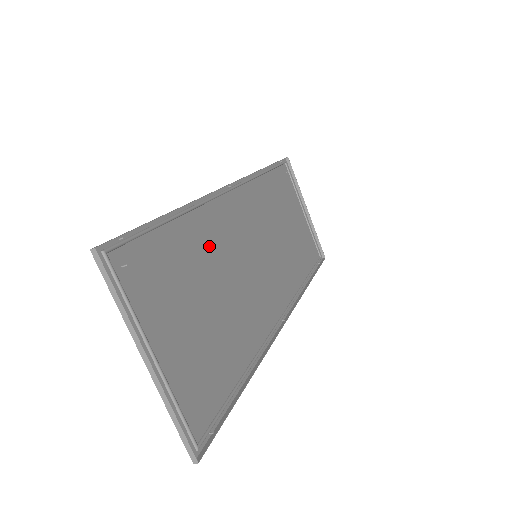
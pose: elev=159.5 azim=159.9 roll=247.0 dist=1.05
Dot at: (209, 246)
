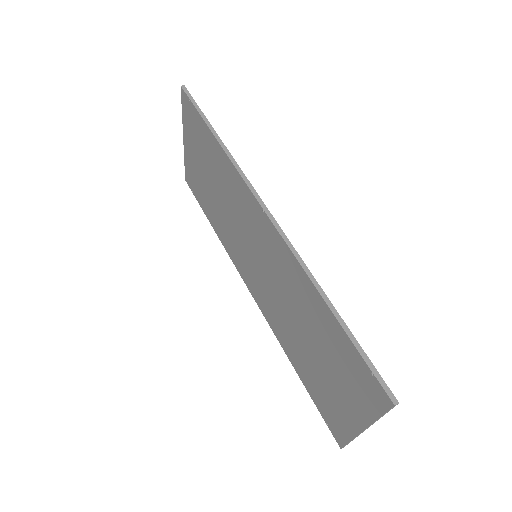
Dot at: (298, 296)
